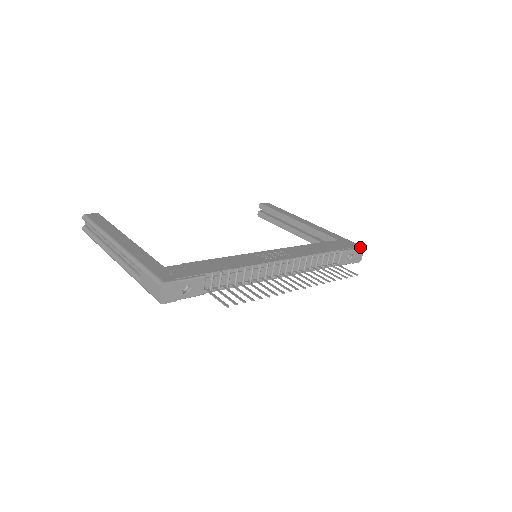
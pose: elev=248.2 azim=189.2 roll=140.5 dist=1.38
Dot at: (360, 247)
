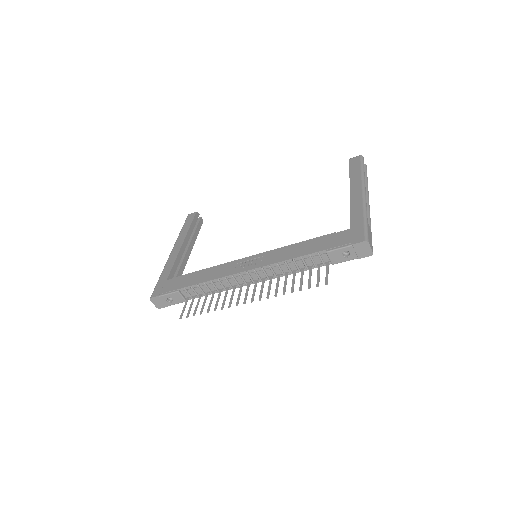
Dot at: (358, 242)
